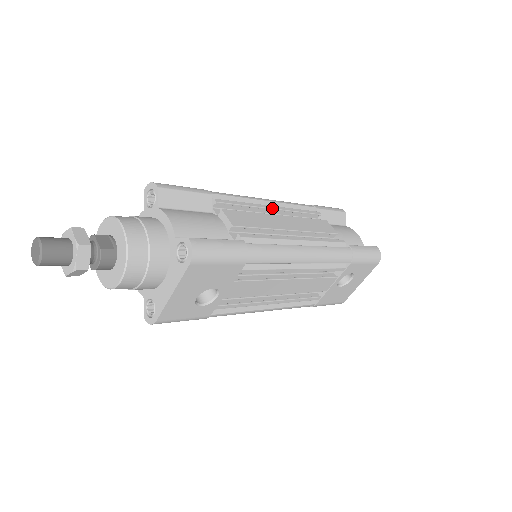
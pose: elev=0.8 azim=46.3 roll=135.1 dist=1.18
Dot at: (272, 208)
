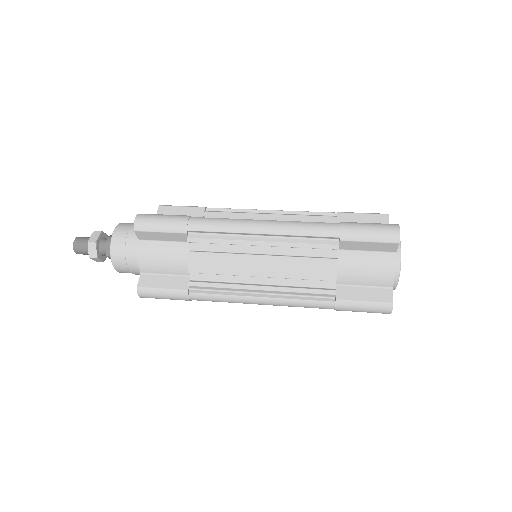
Dot at: (258, 245)
